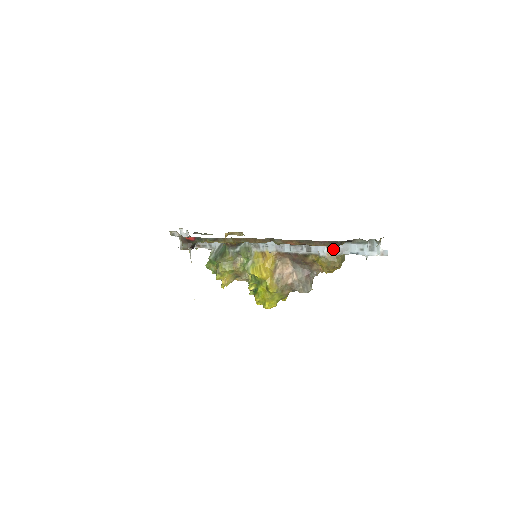
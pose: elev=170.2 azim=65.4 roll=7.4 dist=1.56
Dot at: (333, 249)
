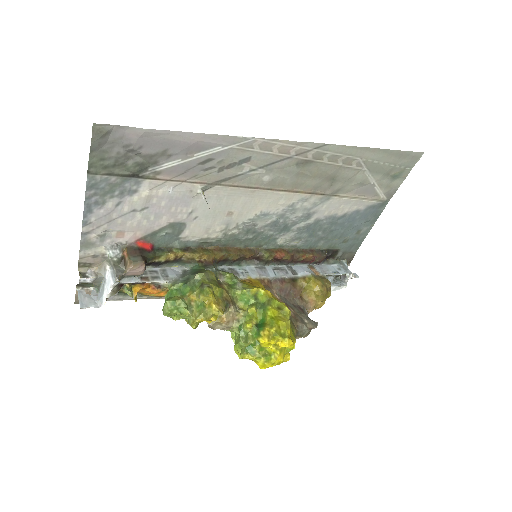
Dot at: (316, 270)
